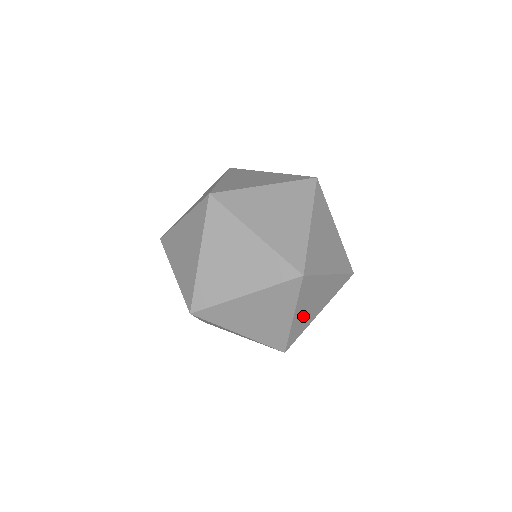
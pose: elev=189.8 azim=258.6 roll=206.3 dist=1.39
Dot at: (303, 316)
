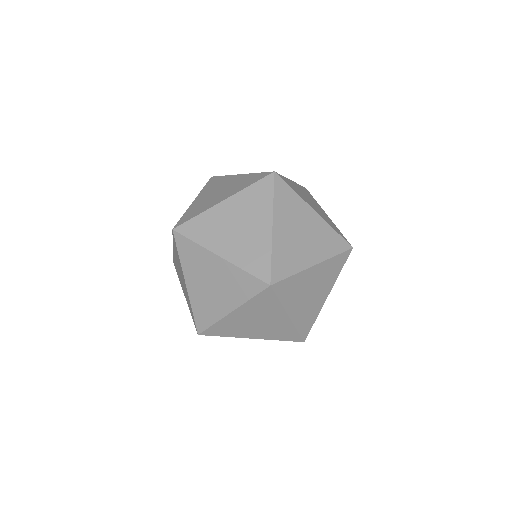
Dot at: (288, 242)
